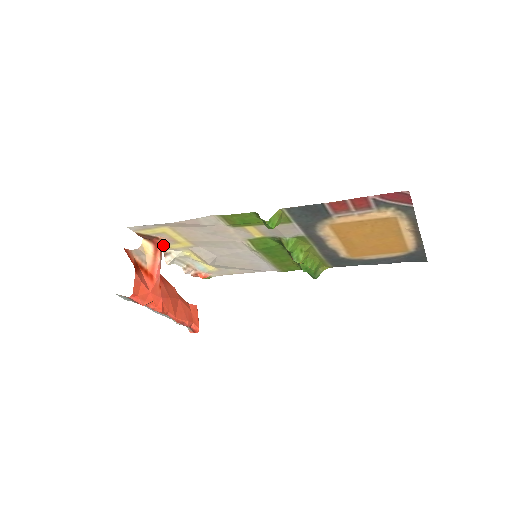
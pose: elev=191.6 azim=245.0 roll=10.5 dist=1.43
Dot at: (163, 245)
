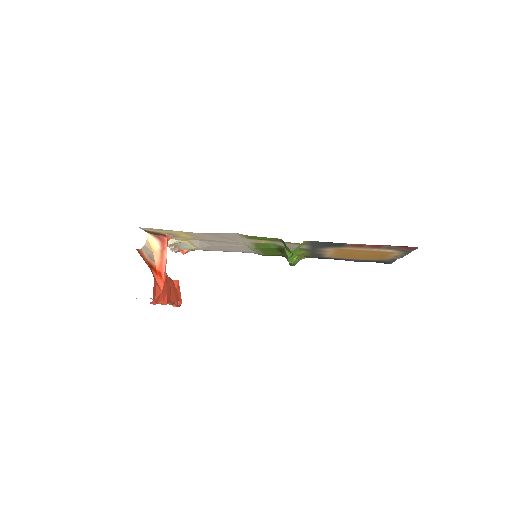
Dot at: (168, 240)
